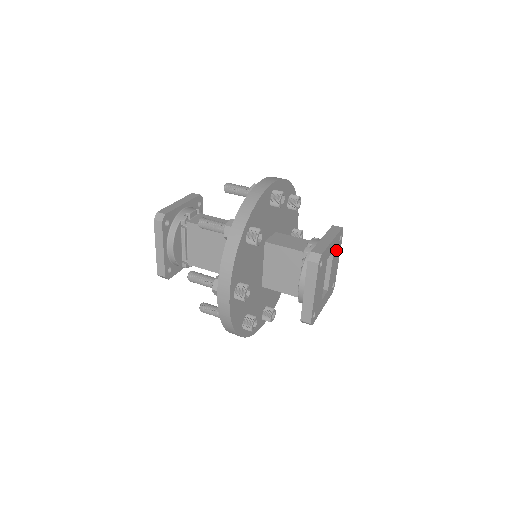
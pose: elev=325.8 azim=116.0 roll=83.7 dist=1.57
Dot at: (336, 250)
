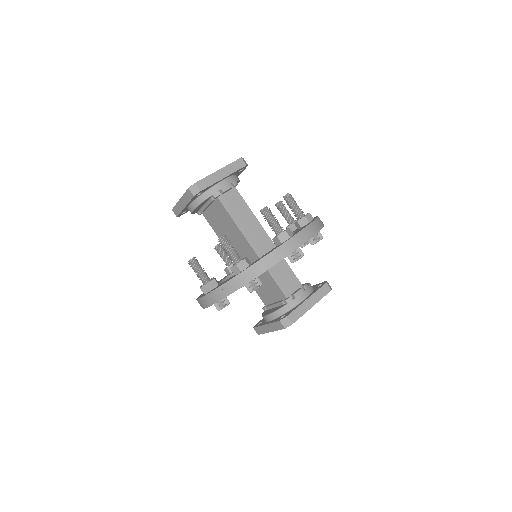
Dot at: occluded
